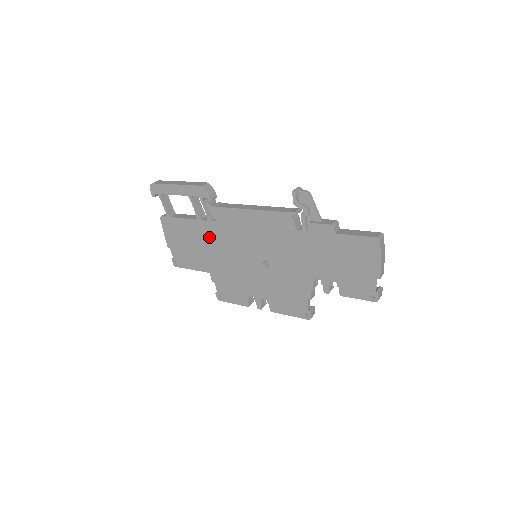
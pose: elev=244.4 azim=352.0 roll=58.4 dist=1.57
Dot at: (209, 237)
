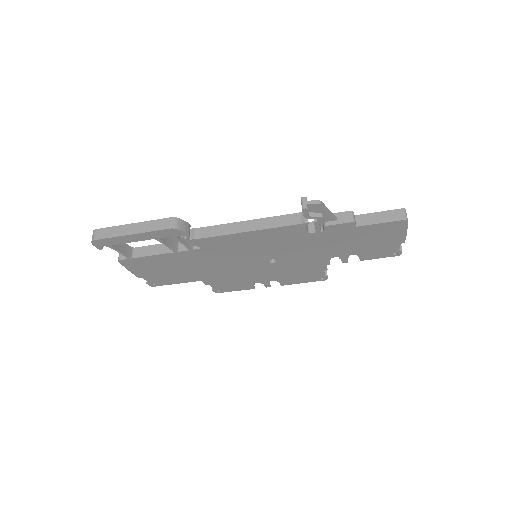
Dot at: (194, 260)
